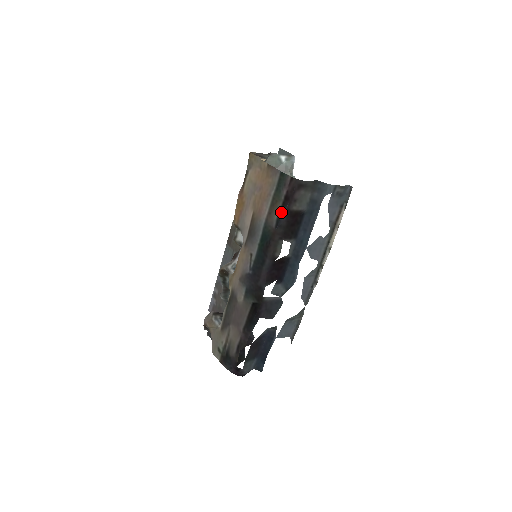
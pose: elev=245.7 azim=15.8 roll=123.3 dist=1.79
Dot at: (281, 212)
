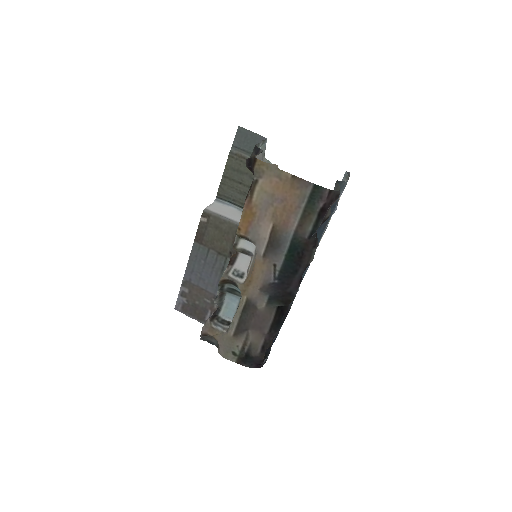
Dot at: (317, 224)
